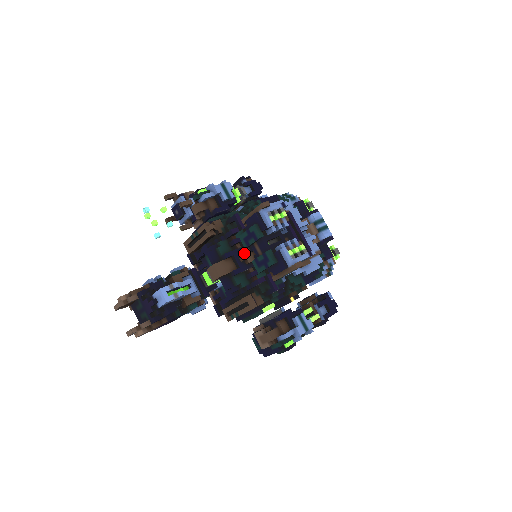
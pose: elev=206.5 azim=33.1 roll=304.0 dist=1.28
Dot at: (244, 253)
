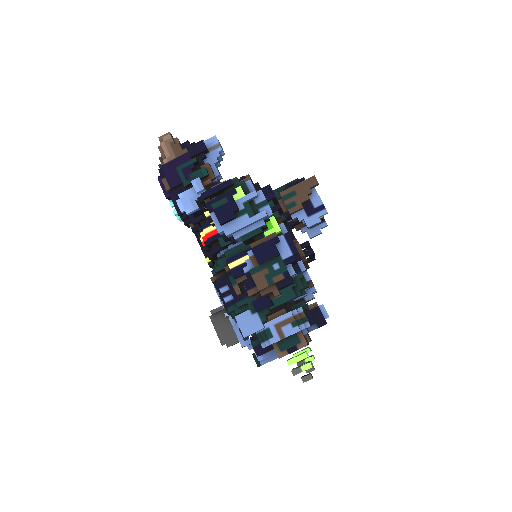
Dot at: occluded
